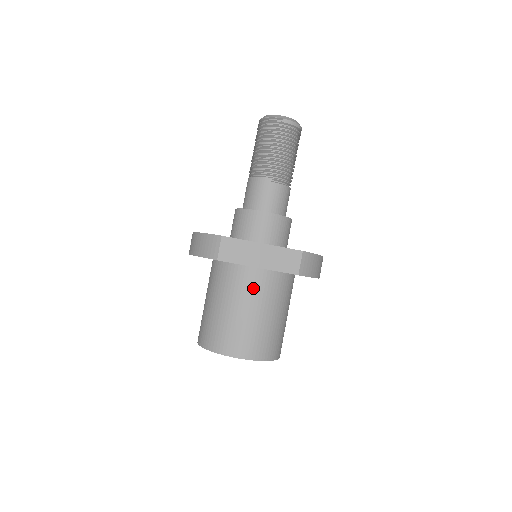
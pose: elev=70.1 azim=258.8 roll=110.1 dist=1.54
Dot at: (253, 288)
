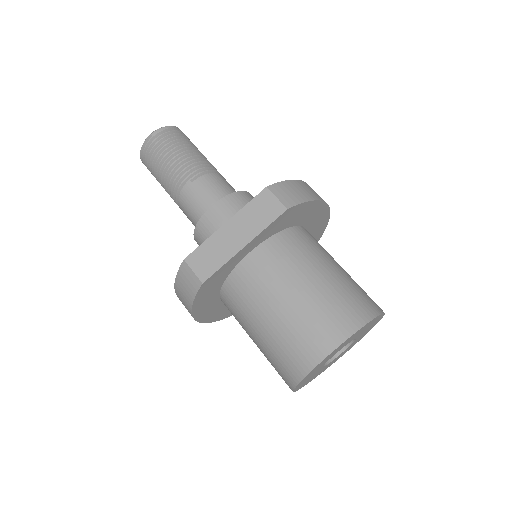
Dot at: (268, 272)
